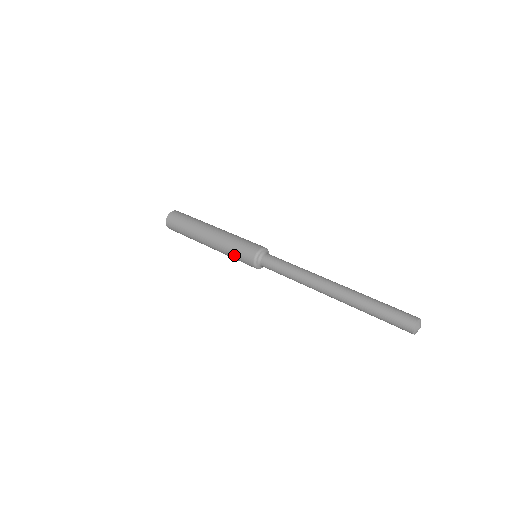
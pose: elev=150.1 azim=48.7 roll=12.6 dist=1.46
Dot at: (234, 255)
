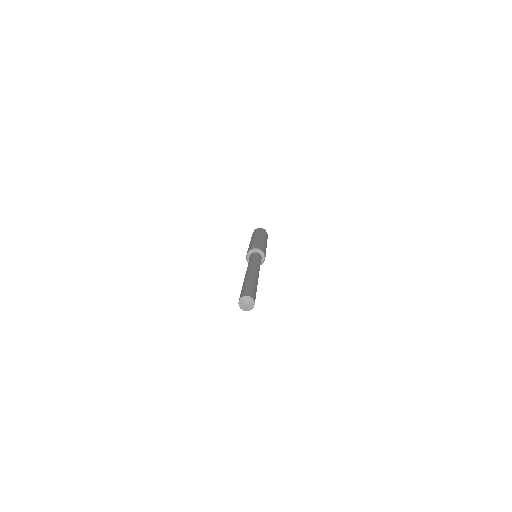
Dot at: occluded
